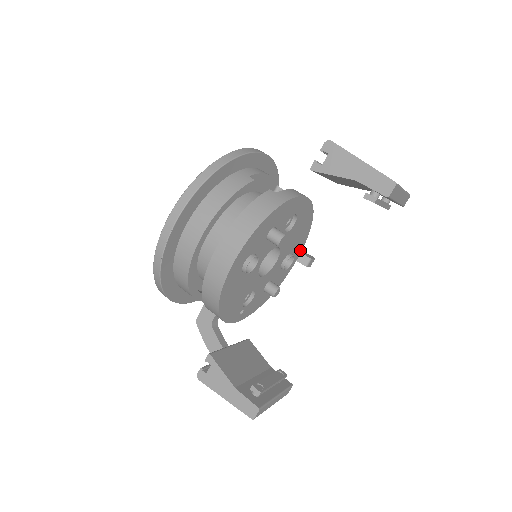
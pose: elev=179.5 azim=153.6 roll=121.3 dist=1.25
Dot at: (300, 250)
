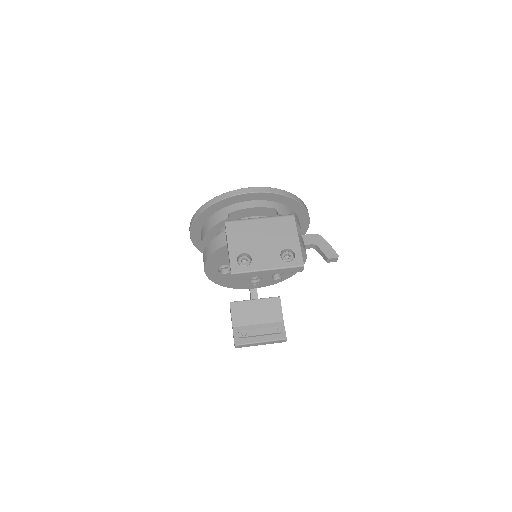
Dot at: (304, 255)
